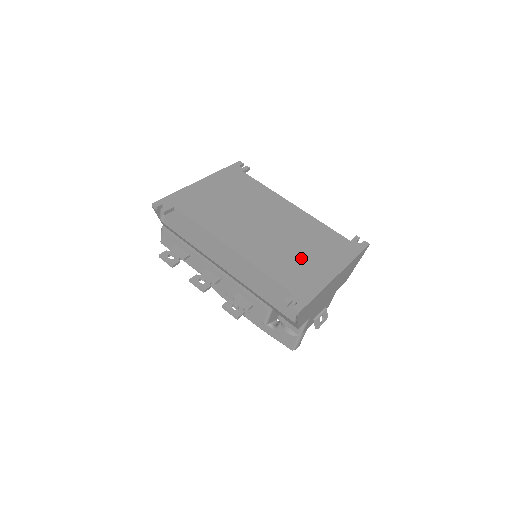
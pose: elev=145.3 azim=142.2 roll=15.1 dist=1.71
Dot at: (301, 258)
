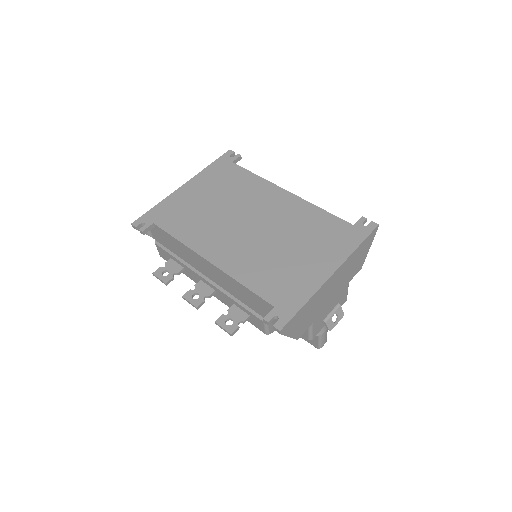
Dot at: (290, 260)
